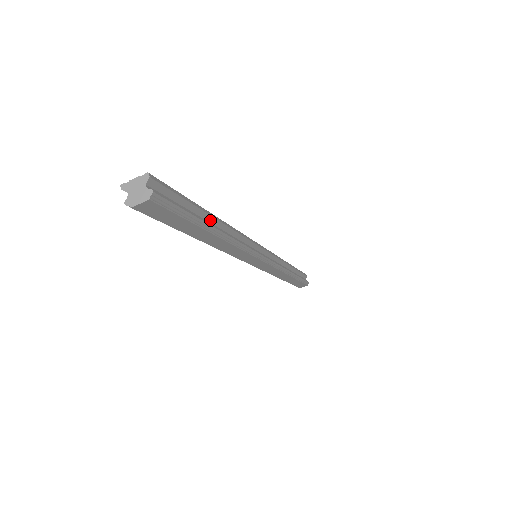
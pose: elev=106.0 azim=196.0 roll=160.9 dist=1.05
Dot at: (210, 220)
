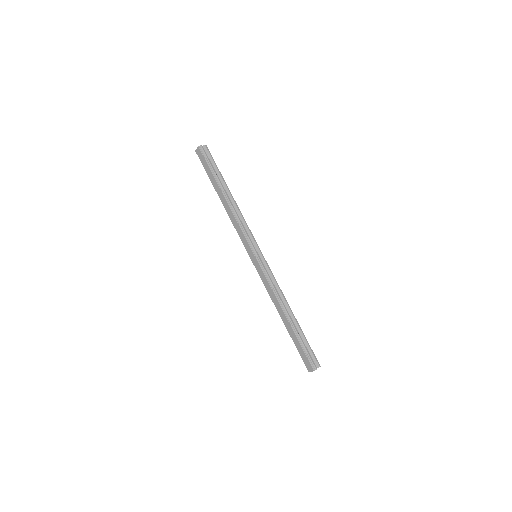
Dot at: (226, 189)
